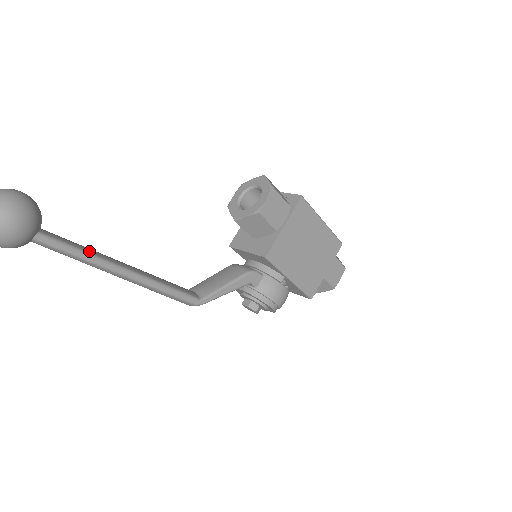
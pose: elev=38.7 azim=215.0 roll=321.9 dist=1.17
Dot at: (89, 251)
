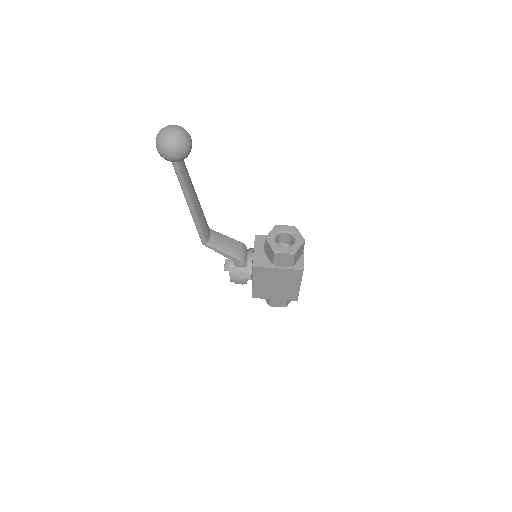
Dot at: (187, 185)
